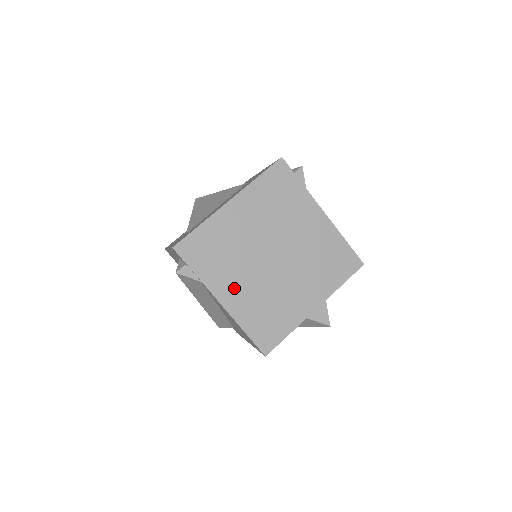
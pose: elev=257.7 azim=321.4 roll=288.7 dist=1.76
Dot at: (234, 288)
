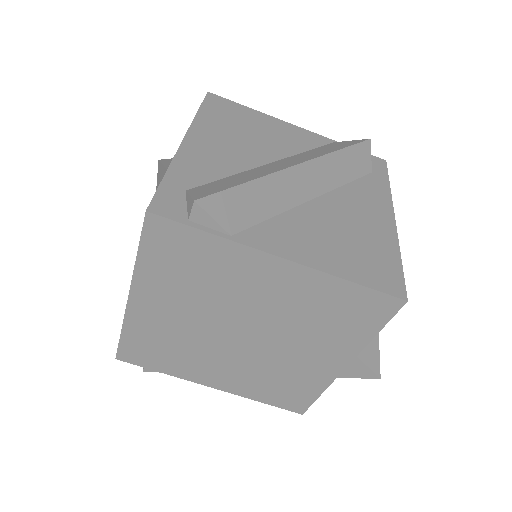
Dot at: (215, 373)
